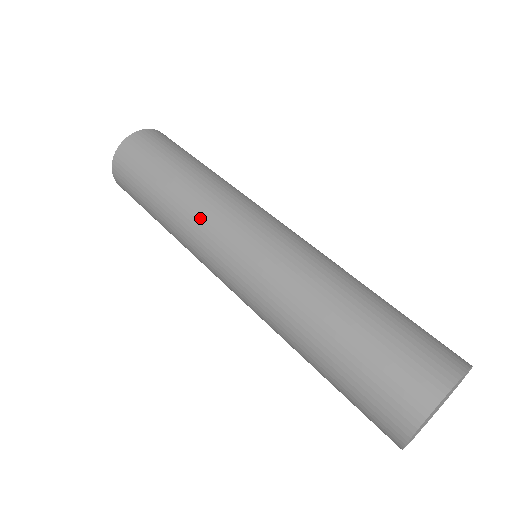
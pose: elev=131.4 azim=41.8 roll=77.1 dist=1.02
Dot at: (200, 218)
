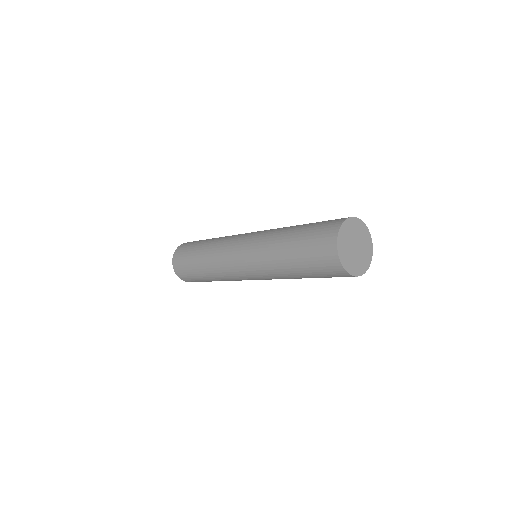
Dot at: occluded
